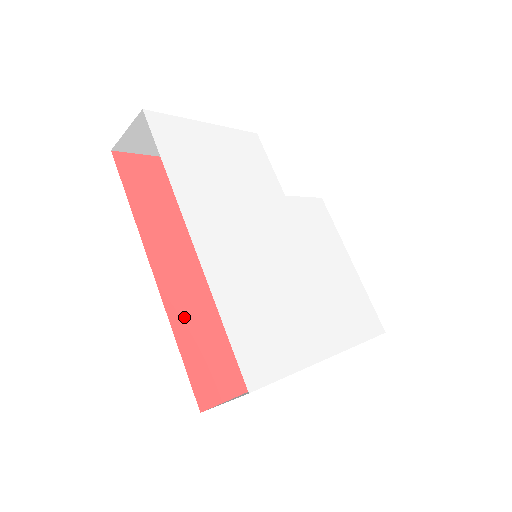
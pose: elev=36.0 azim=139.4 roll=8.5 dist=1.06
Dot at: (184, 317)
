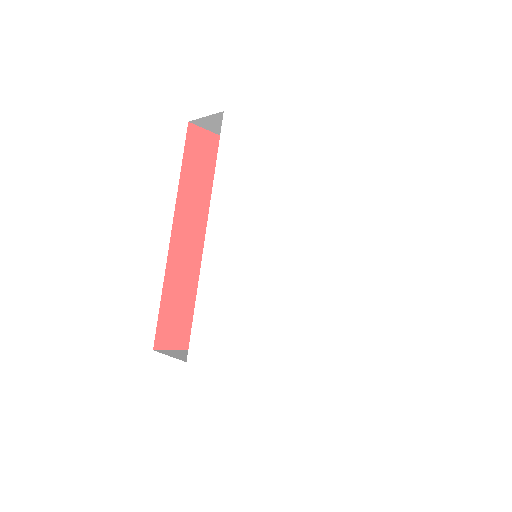
Dot at: (177, 278)
